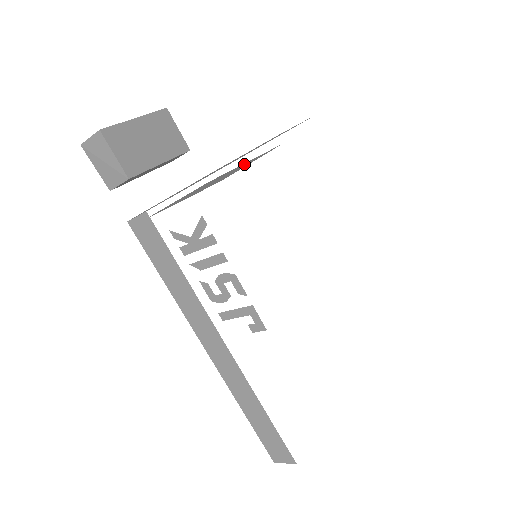
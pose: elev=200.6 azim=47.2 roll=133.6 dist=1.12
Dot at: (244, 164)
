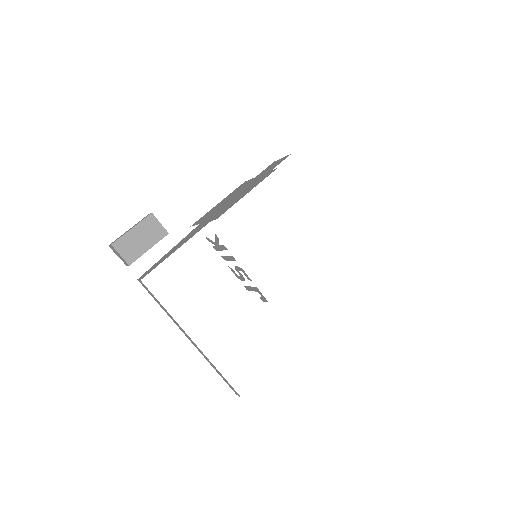
Dot at: occluded
